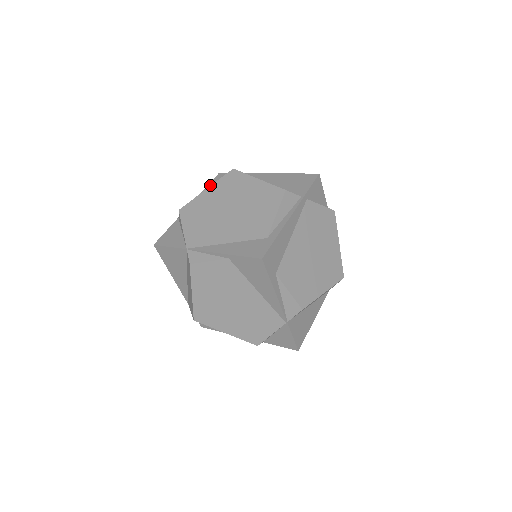
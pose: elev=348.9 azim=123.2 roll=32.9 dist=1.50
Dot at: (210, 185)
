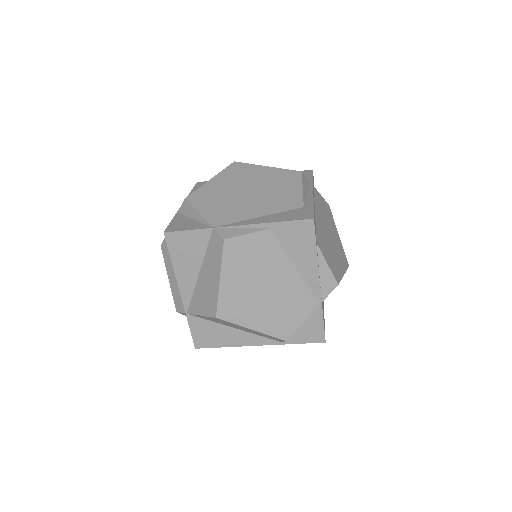
Dot at: (195, 189)
